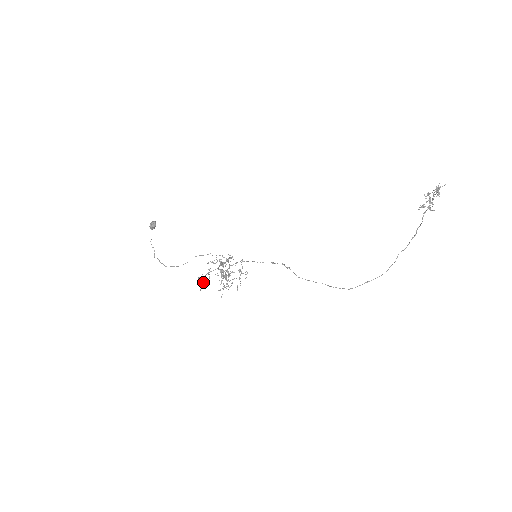
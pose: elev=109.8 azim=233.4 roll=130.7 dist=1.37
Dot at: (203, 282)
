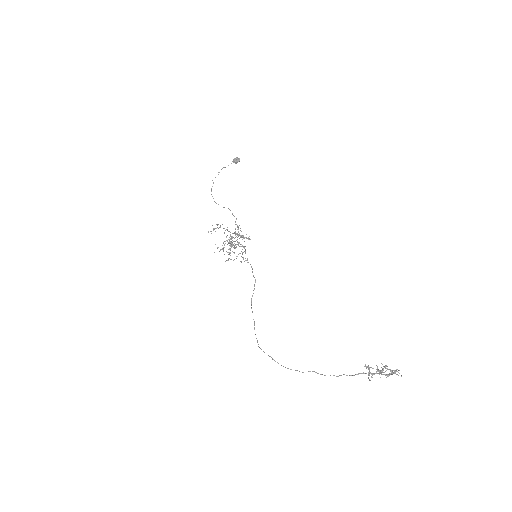
Dot at: occluded
